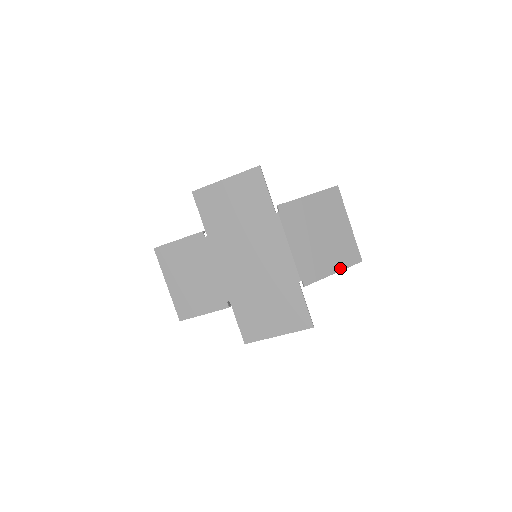
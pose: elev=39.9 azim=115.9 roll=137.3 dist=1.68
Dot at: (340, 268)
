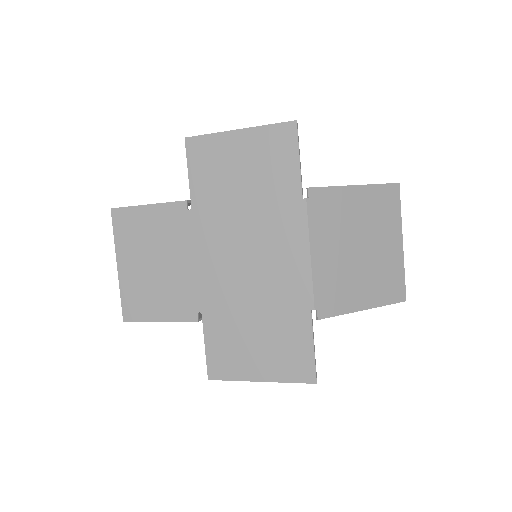
Dot at: (374, 304)
